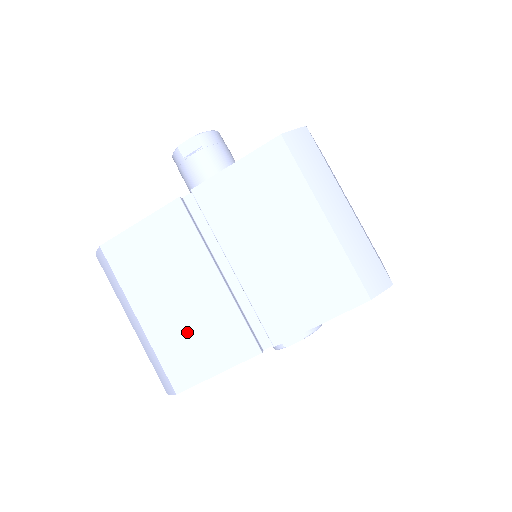
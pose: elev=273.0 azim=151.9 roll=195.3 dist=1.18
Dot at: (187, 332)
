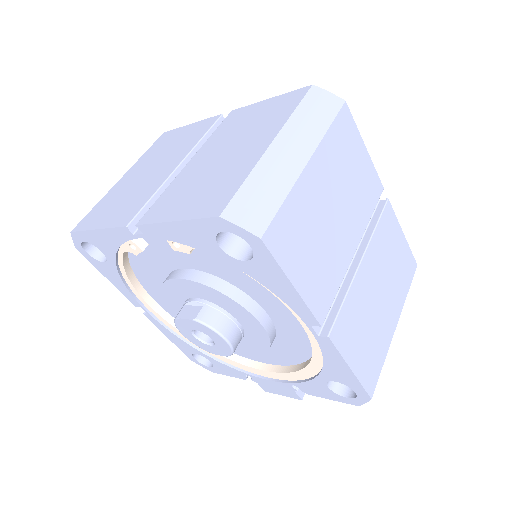
Dot at: (124, 194)
